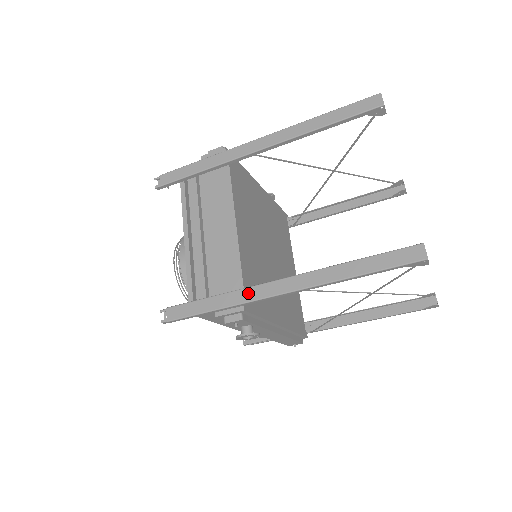
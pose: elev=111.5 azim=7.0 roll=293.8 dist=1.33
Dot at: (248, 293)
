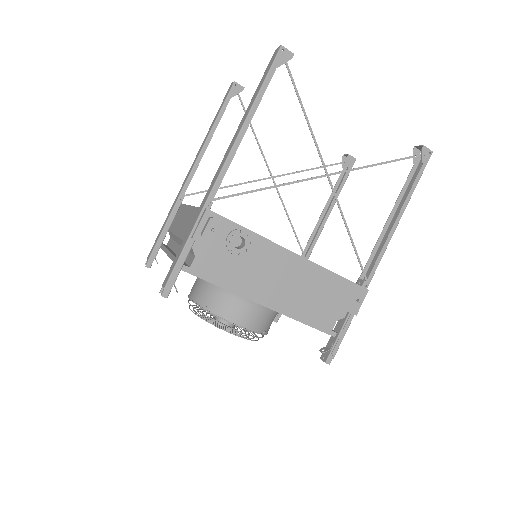
Dot at: (204, 200)
